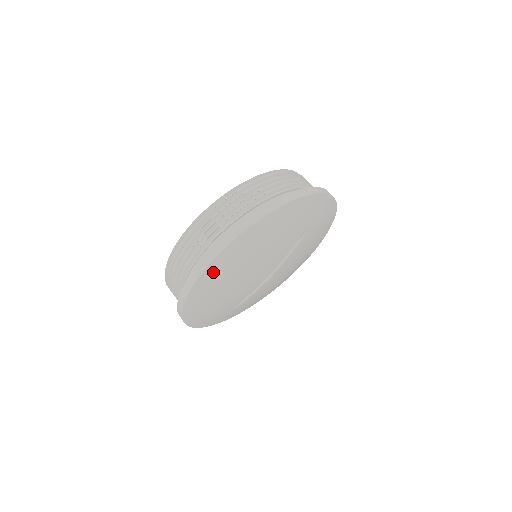
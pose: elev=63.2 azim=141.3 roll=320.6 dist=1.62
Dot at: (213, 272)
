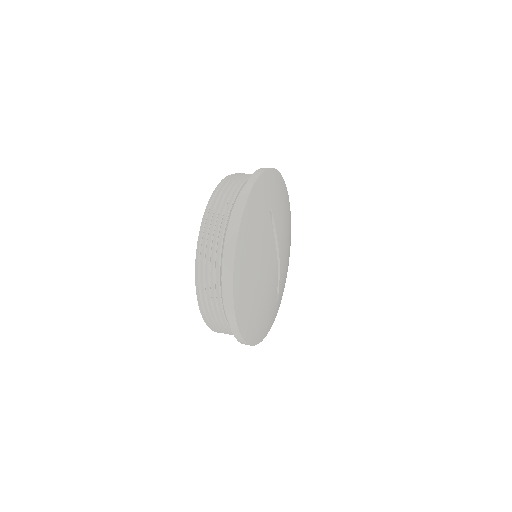
Dot at: (241, 310)
